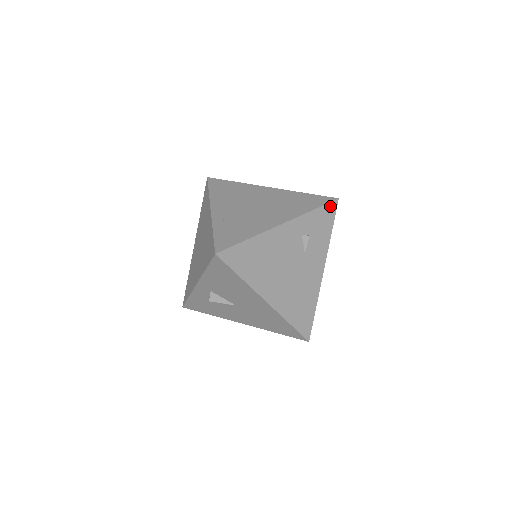
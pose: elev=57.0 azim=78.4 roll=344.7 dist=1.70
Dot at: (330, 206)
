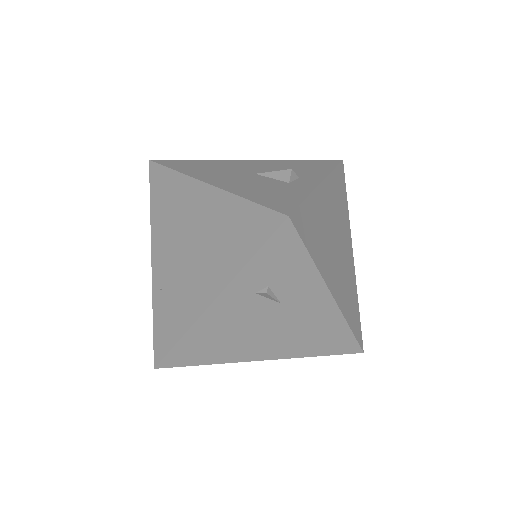
Dot at: (279, 236)
